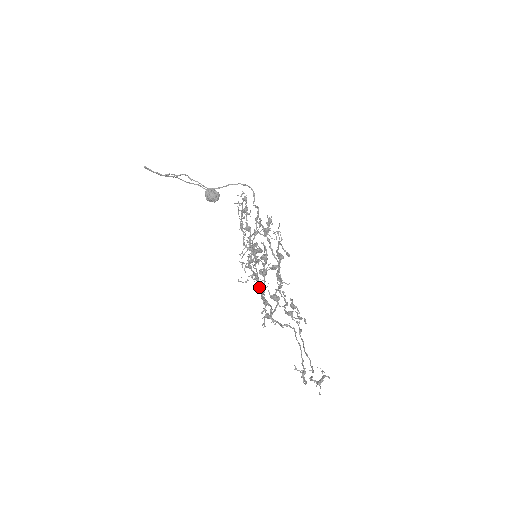
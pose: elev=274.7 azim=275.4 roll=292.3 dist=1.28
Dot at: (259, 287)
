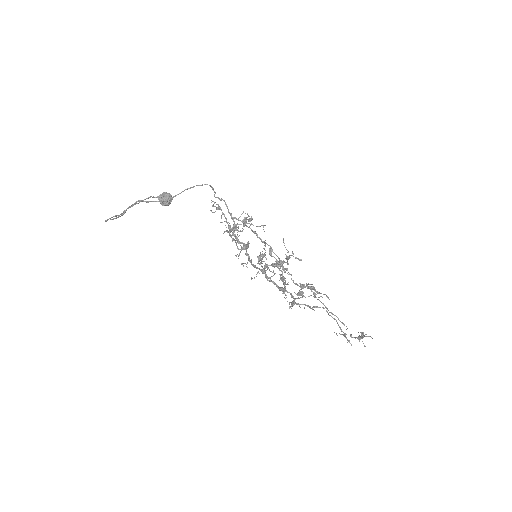
Dot at: (270, 279)
